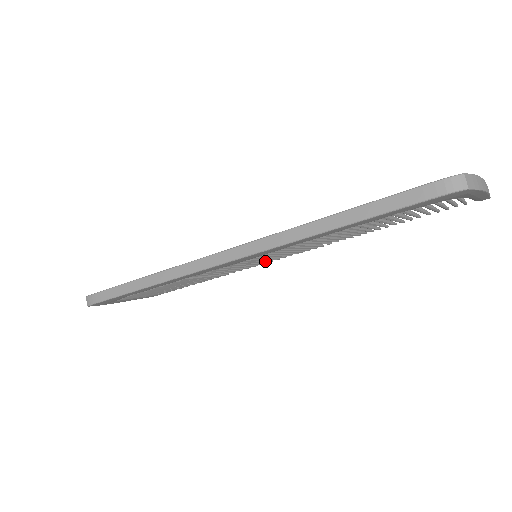
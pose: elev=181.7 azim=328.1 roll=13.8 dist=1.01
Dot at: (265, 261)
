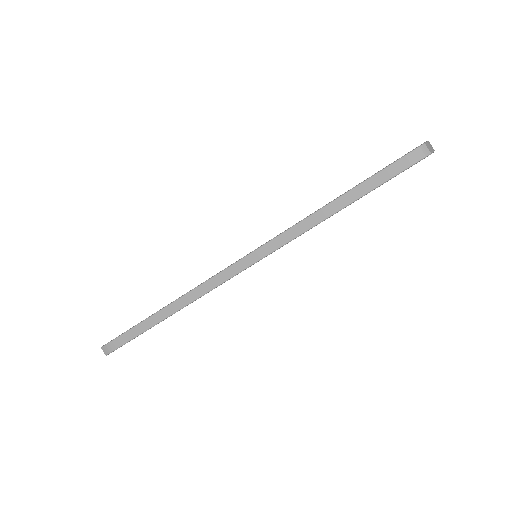
Dot at: occluded
